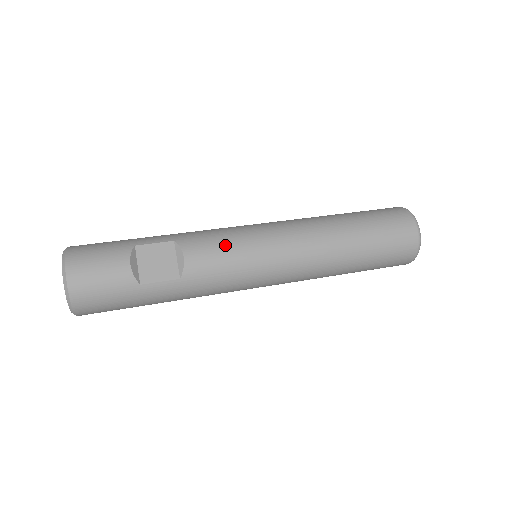
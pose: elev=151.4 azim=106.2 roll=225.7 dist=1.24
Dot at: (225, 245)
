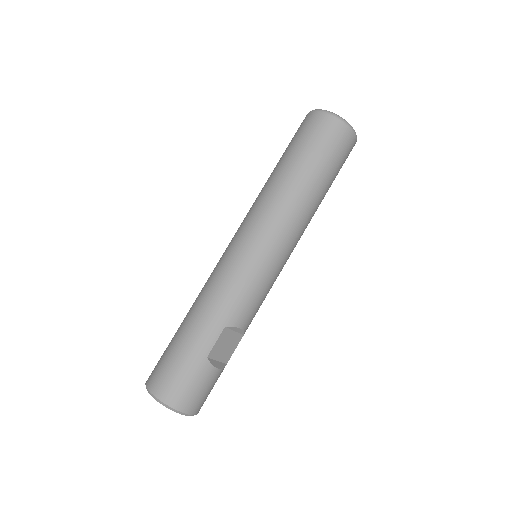
Dot at: (257, 294)
